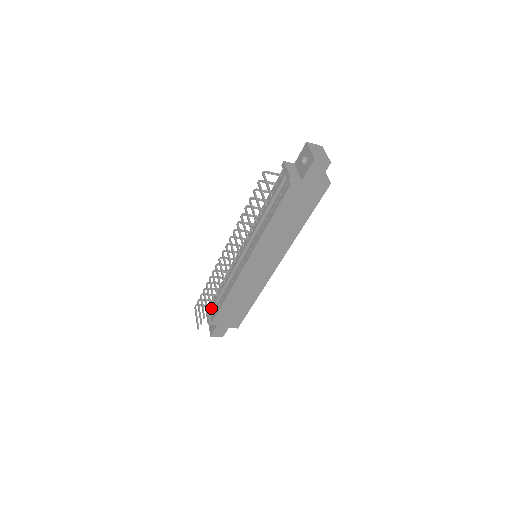
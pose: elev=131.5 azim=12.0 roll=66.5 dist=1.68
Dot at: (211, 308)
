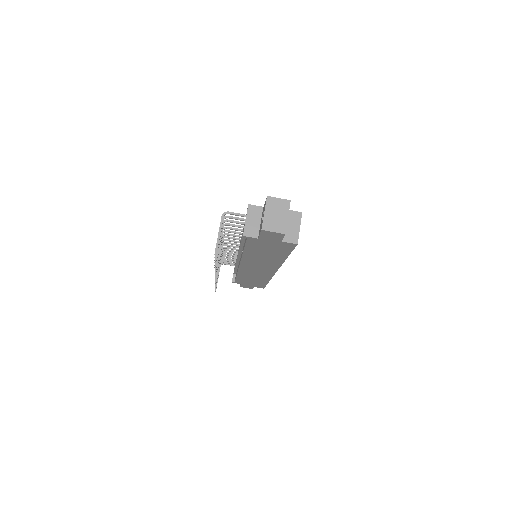
Dot at: occluded
